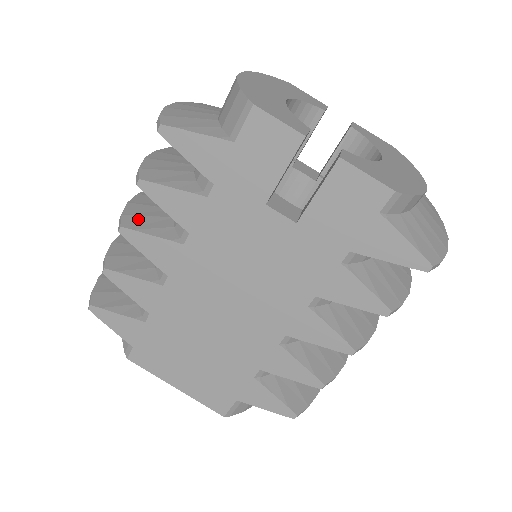
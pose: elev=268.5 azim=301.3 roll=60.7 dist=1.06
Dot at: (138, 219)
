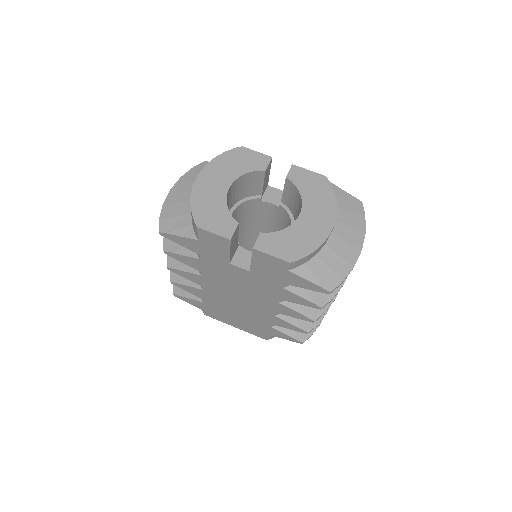
Dot at: occluded
